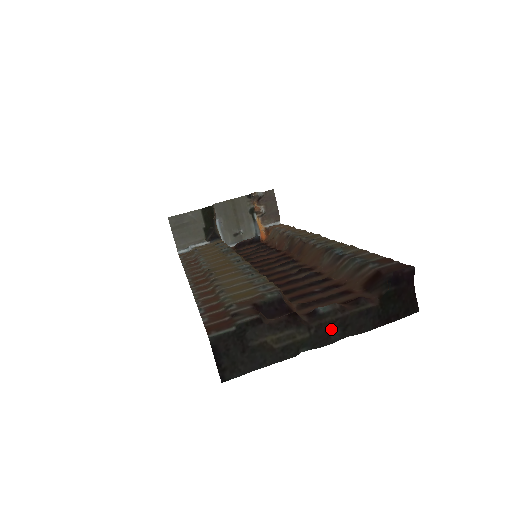
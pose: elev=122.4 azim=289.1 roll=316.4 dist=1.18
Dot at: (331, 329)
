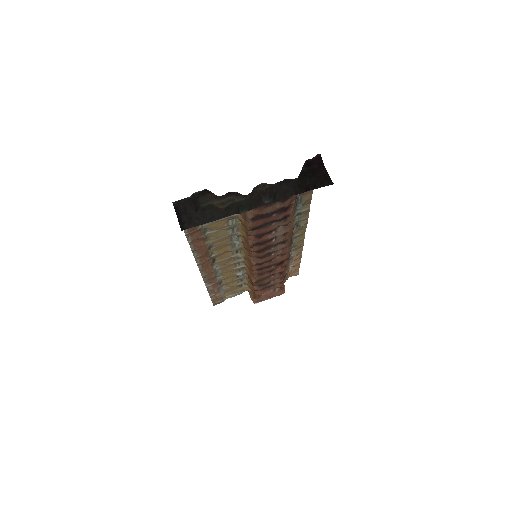
Dot at: (266, 202)
